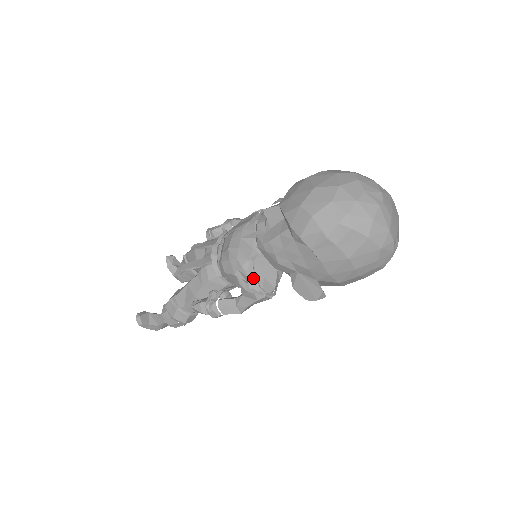
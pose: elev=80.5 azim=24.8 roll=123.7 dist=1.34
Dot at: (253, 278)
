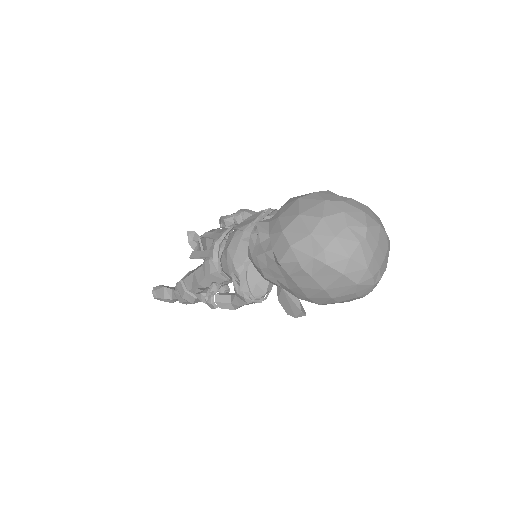
Dot at: (244, 283)
